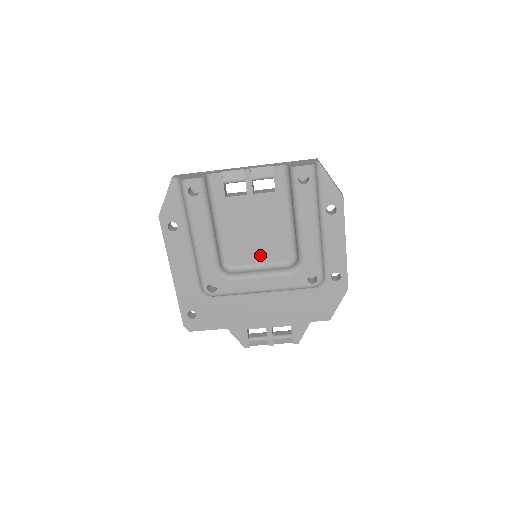
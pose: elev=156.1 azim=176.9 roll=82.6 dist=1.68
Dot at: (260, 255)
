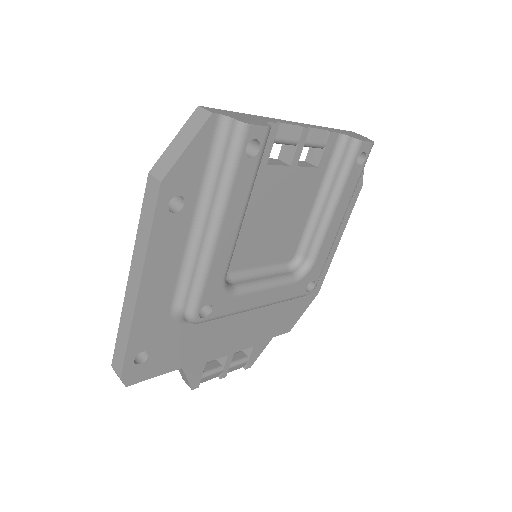
Dot at: (265, 255)
